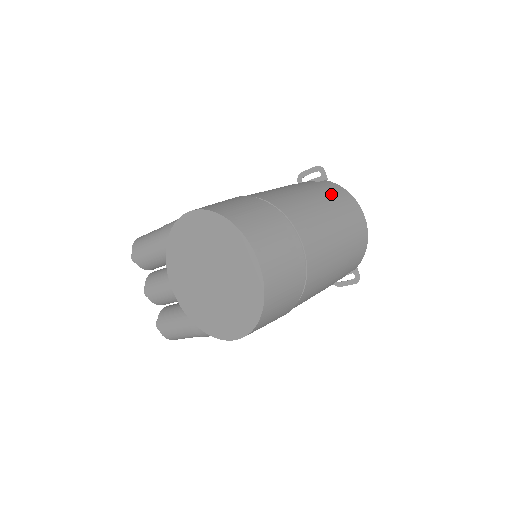
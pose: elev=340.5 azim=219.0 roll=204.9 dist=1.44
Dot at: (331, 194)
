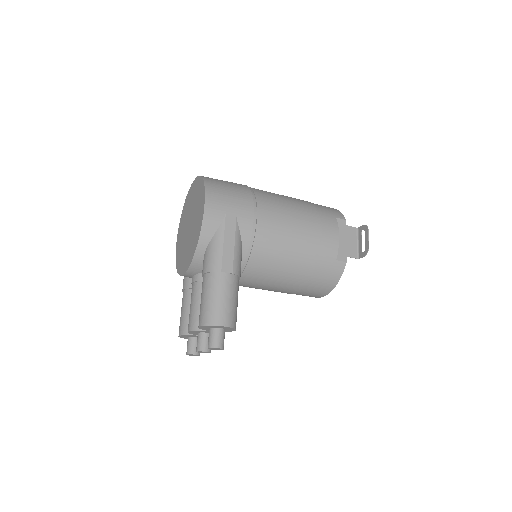
Dot at: occluded
